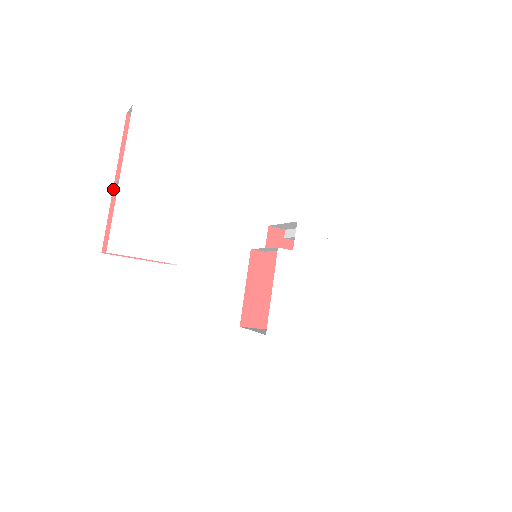
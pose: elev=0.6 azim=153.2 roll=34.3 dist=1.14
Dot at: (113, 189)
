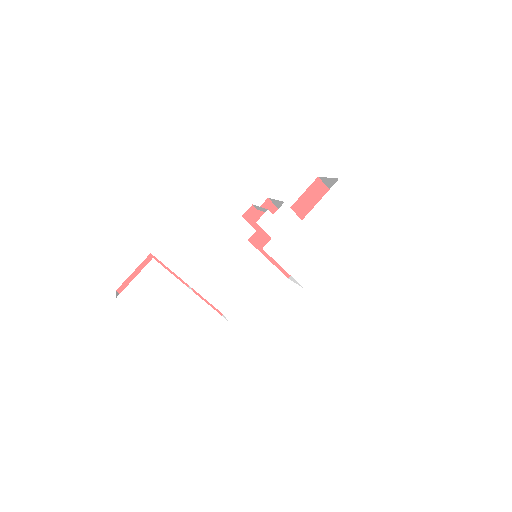
Dot at: occluded
